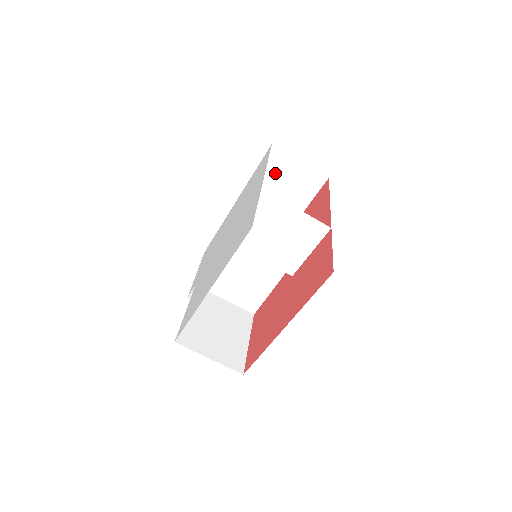
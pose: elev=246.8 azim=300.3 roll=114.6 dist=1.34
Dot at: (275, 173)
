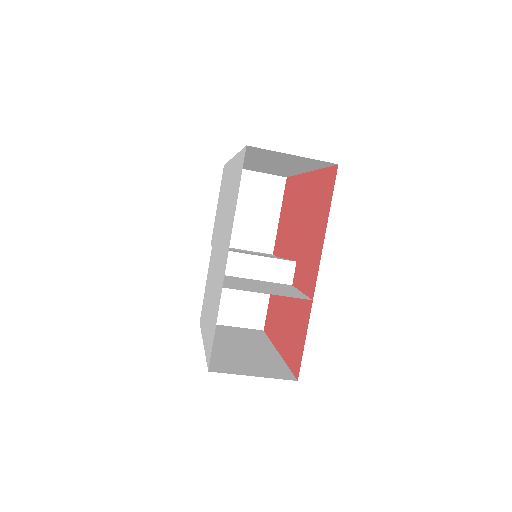
Dot at: (266, 154)
